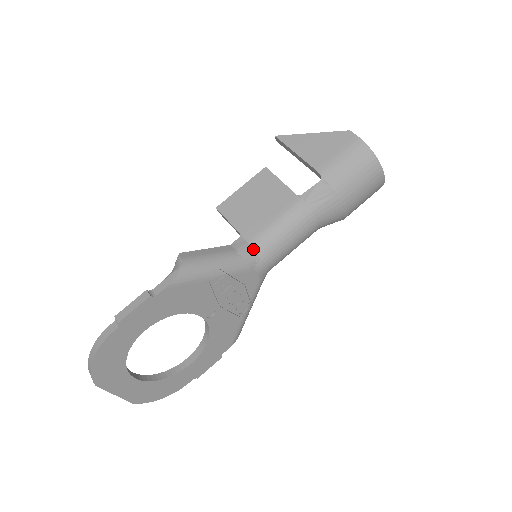
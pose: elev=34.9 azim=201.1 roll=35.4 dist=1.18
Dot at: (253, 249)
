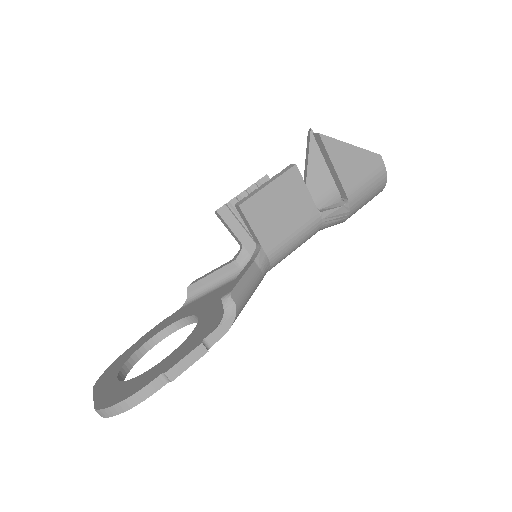
Dot at: (269, 263)
